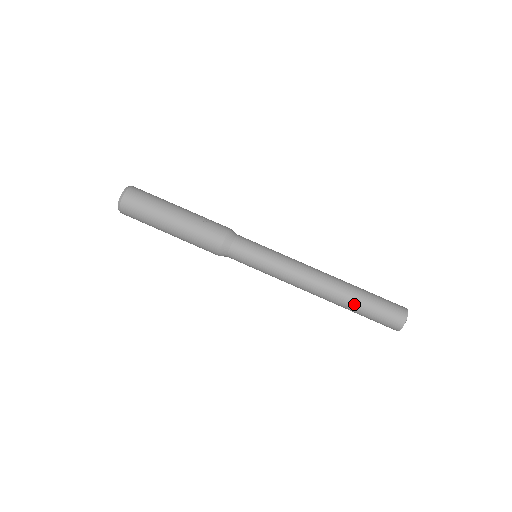
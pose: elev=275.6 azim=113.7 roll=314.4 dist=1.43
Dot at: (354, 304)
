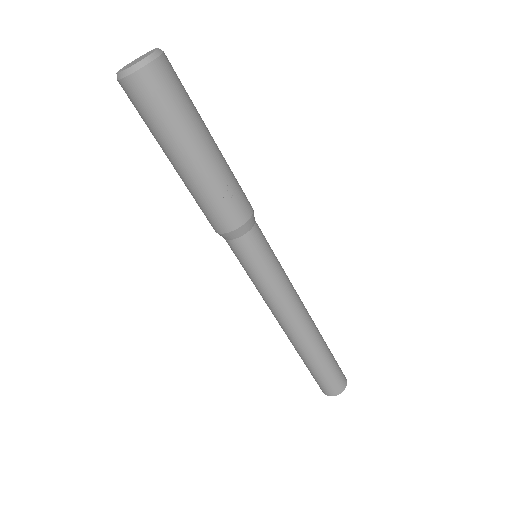
Dot at: (305, 360)
